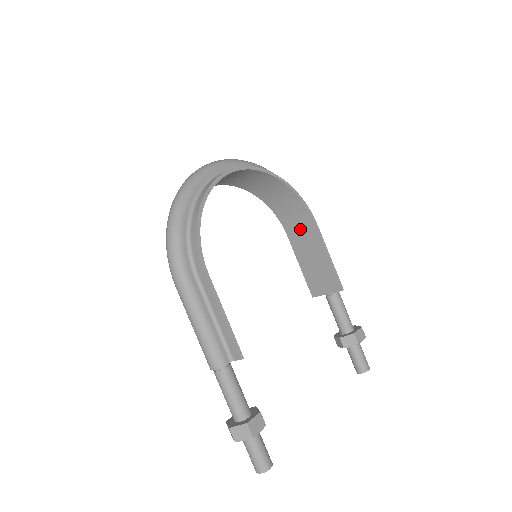
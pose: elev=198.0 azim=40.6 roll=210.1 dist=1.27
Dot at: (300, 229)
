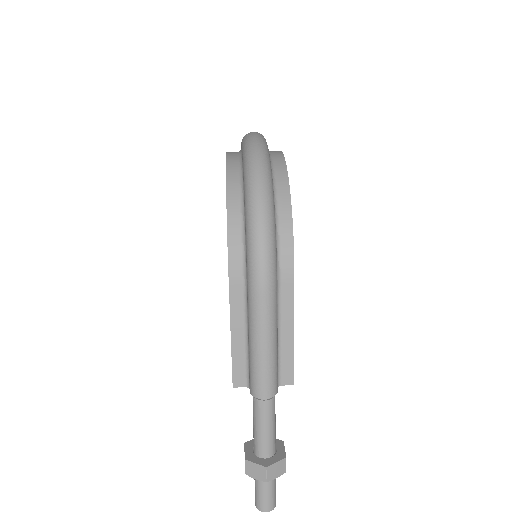
Dot at: occluded
